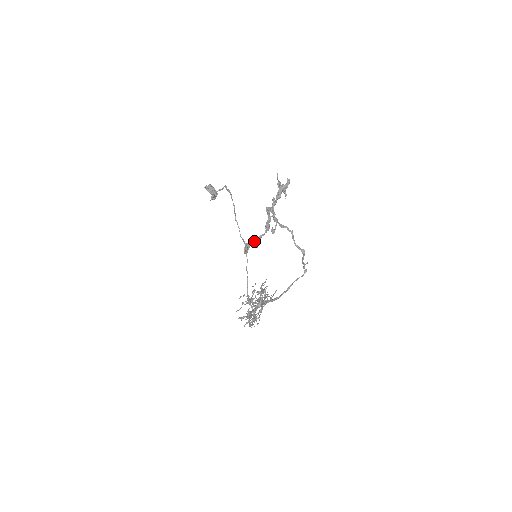
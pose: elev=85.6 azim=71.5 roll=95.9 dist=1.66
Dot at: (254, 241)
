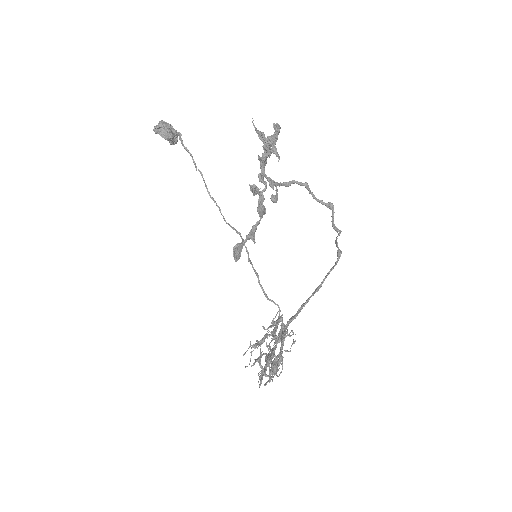
Dot at: (246, 237)
